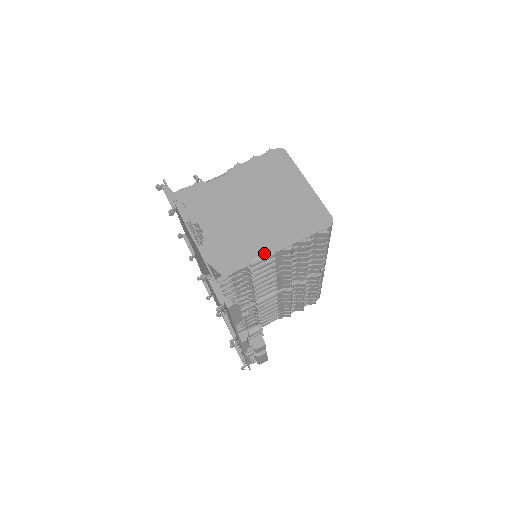
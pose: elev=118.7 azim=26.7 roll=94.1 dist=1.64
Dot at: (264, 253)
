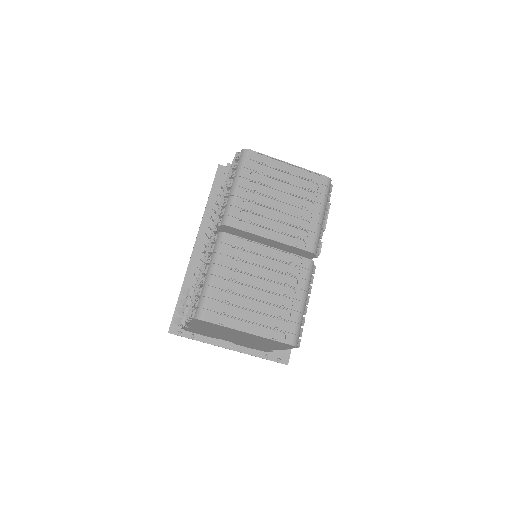
Dot at: occluded
